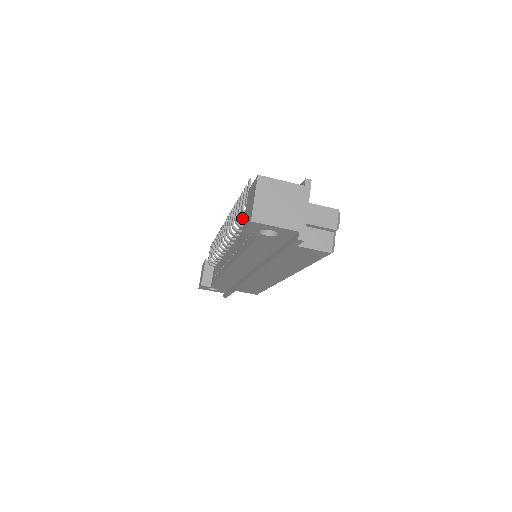
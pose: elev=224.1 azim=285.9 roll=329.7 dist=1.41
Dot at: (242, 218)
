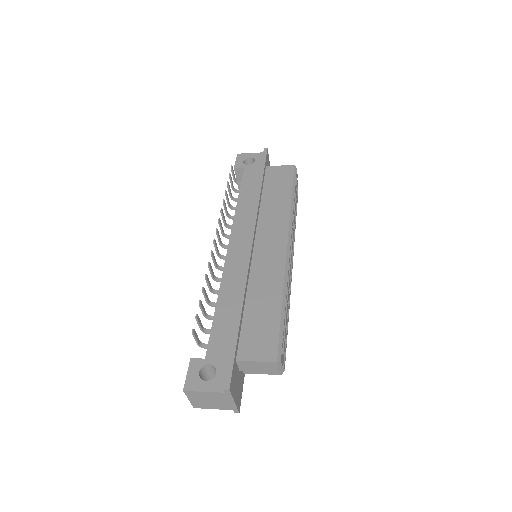
Dot at: (208, 319)
